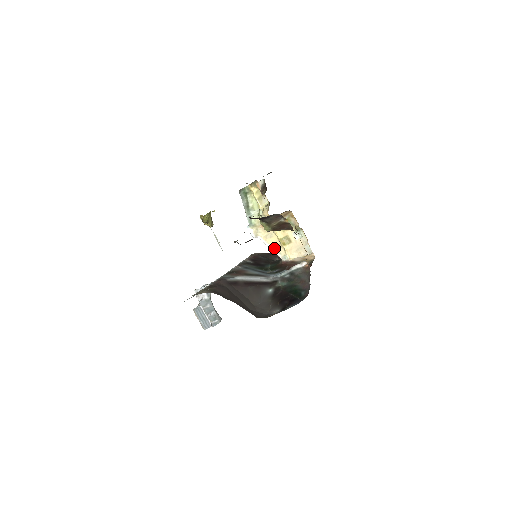
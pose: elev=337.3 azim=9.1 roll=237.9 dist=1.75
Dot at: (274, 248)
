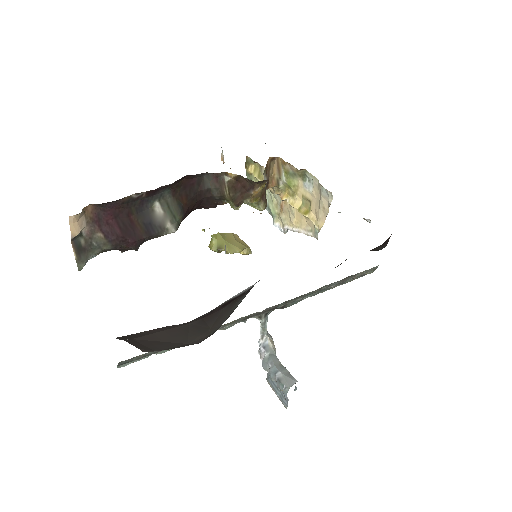
Dot at: (303, 228)
